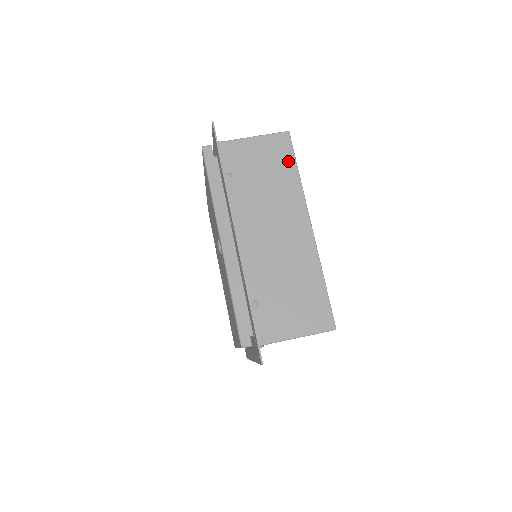
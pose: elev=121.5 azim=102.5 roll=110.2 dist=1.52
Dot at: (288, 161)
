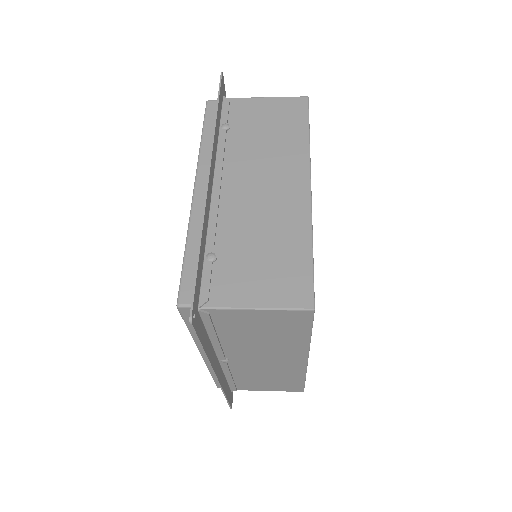
Dot at: (299, 122)
